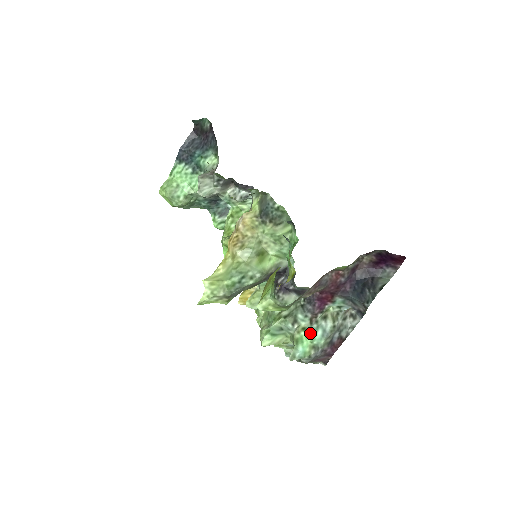
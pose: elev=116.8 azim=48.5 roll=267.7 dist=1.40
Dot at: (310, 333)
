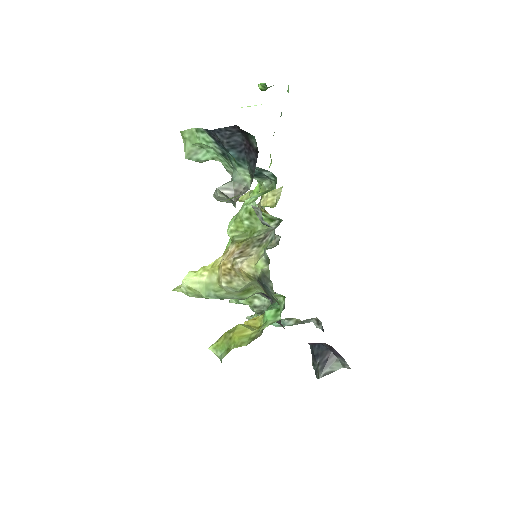
Dot at: occluded
